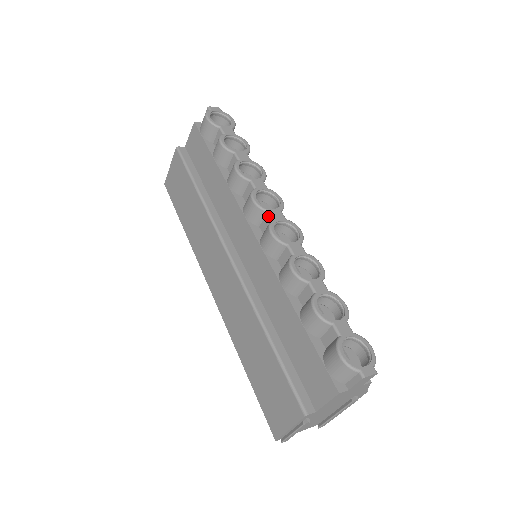
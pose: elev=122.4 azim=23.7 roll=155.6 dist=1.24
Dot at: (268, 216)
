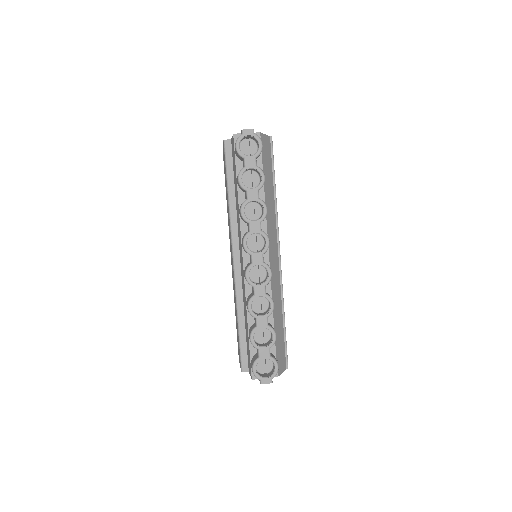
Dot at: (251, 258)
